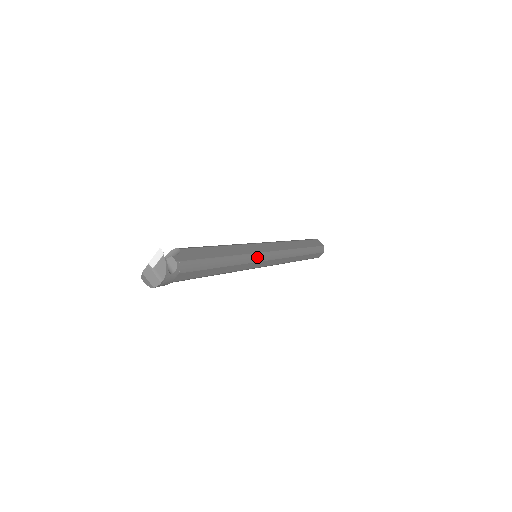
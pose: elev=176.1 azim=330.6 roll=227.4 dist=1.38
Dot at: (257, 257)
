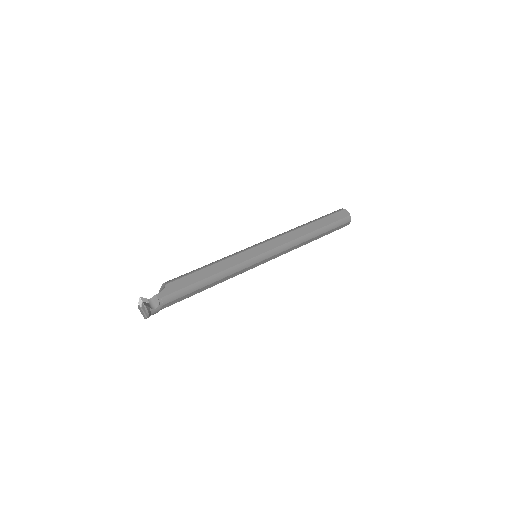
Dot at: (249, 263)
